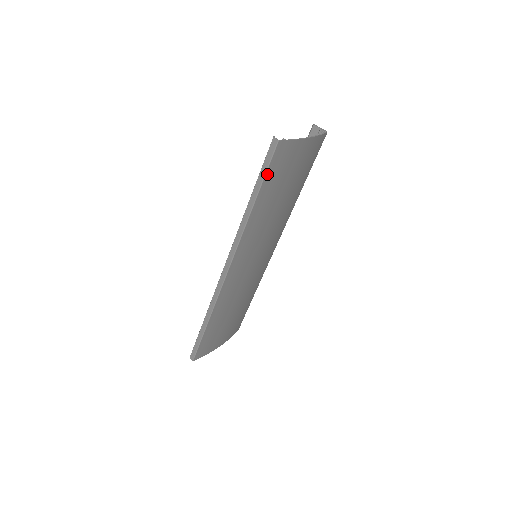
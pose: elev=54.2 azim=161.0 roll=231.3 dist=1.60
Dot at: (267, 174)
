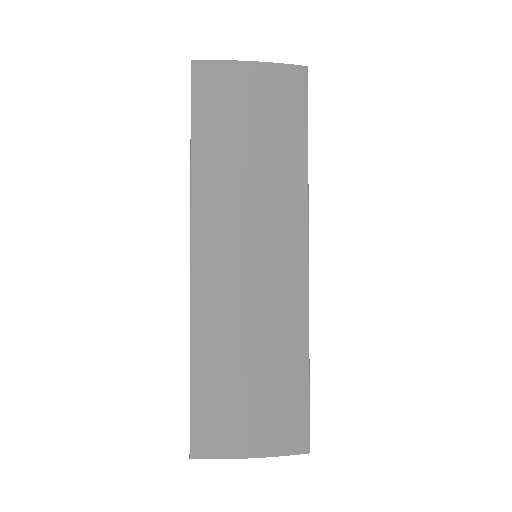
Dot at: (194, 104)
